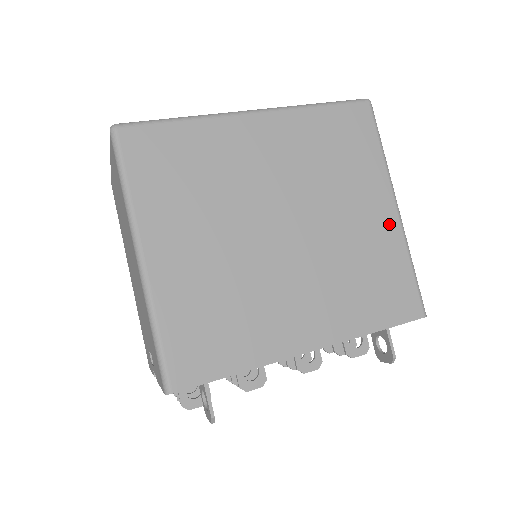
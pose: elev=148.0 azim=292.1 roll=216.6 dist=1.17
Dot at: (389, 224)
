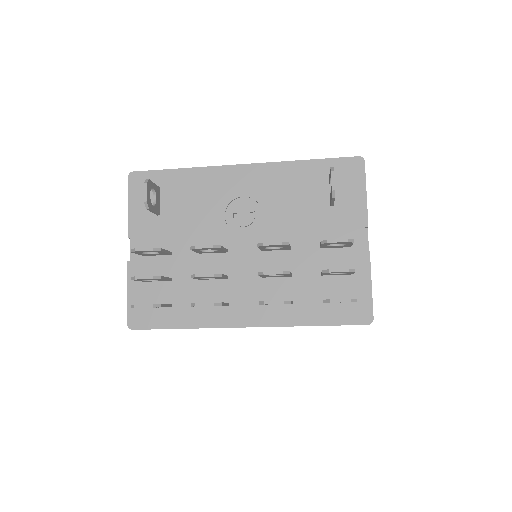
Dot at: occluded
